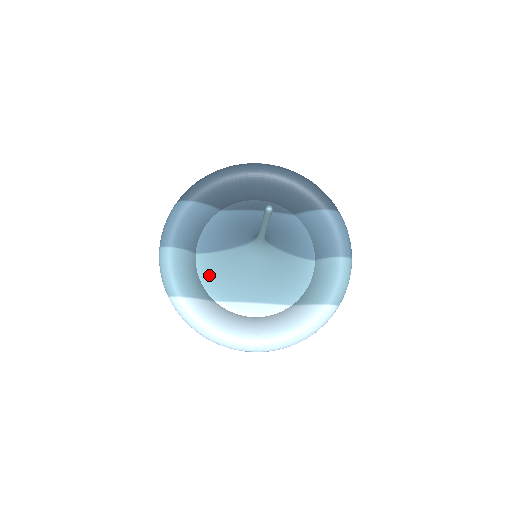
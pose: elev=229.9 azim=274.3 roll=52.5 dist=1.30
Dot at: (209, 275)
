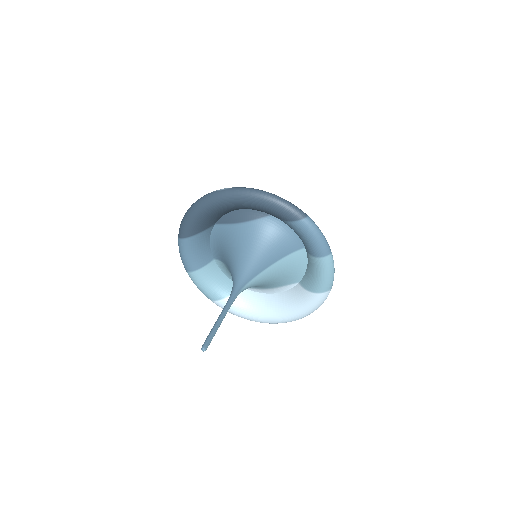
Dot at: (229, 274)
